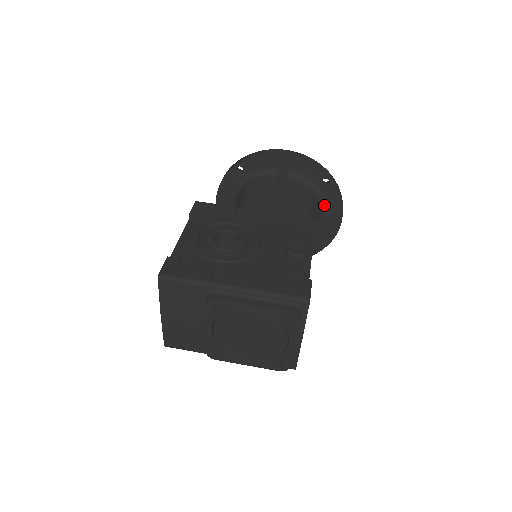
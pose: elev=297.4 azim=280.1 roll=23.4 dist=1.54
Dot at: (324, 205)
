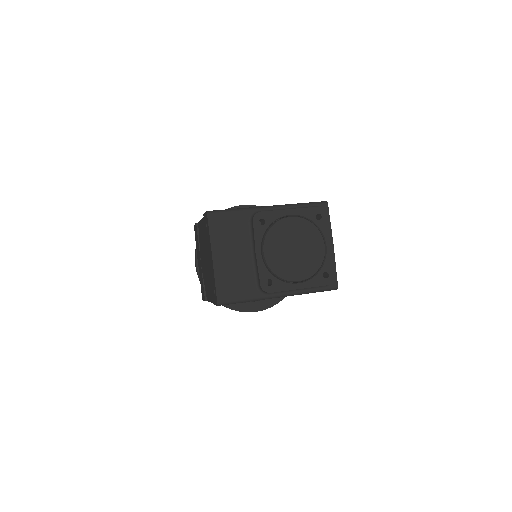
Dot at: occluded
